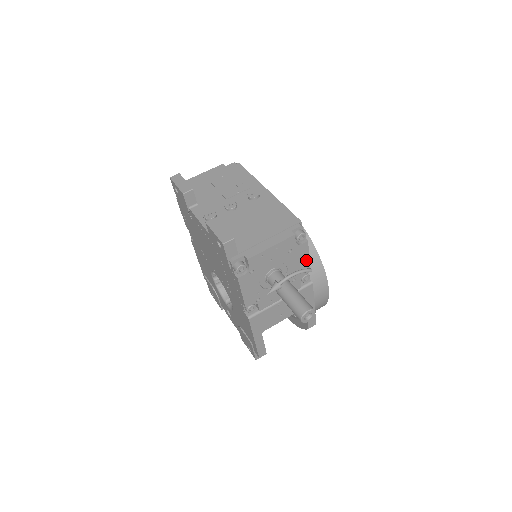
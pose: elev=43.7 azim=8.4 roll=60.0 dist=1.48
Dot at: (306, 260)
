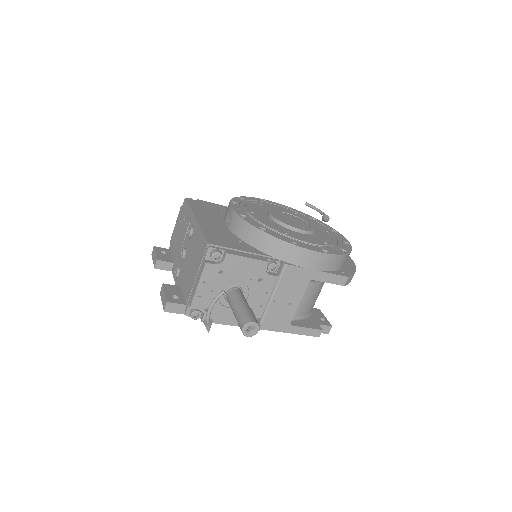
Dot at: (249, 261)
